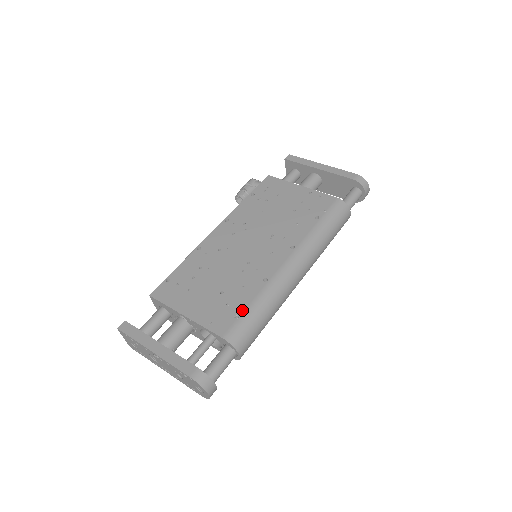
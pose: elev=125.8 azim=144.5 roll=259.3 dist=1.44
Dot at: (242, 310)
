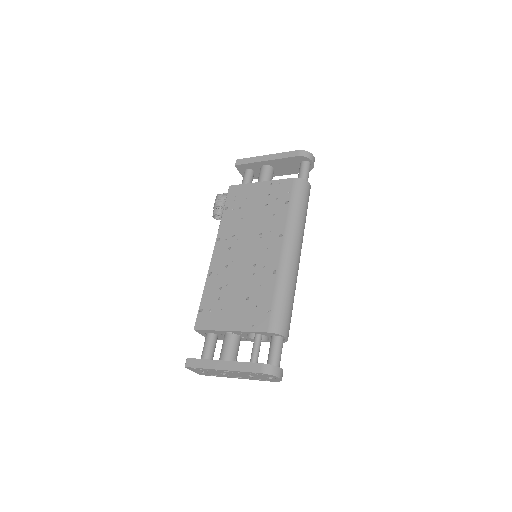
Dot at: (270, 304)
